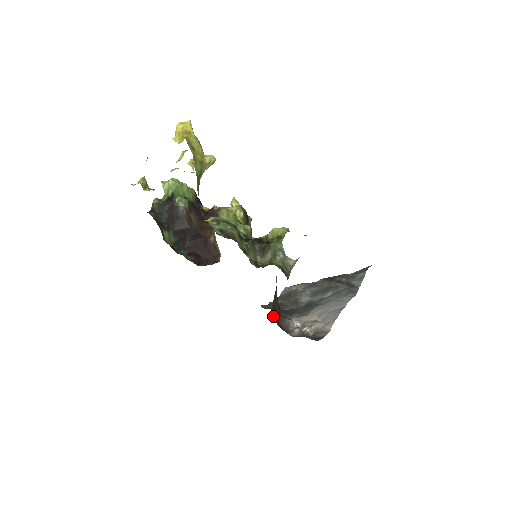
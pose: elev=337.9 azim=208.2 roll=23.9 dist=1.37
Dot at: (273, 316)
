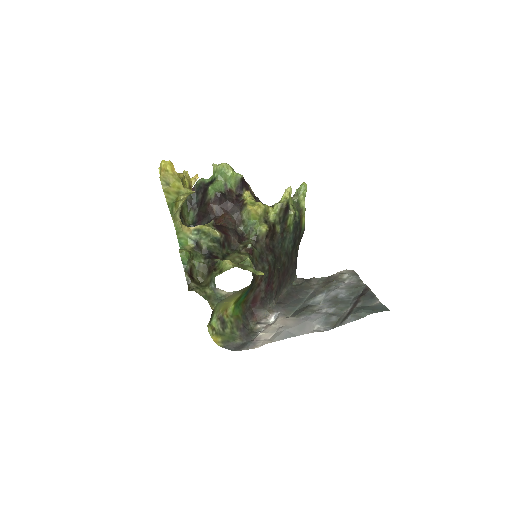
Dot at: (249, 305)
